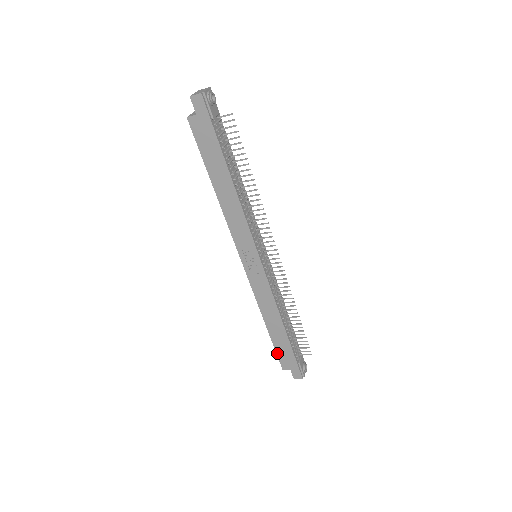
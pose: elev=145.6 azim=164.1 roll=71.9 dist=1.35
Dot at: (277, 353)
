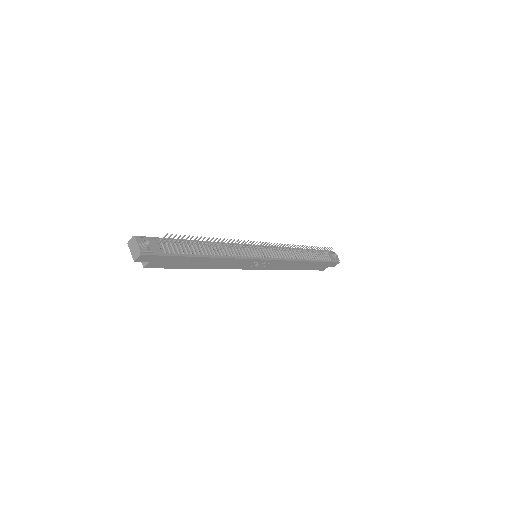
Dot at: occluded
